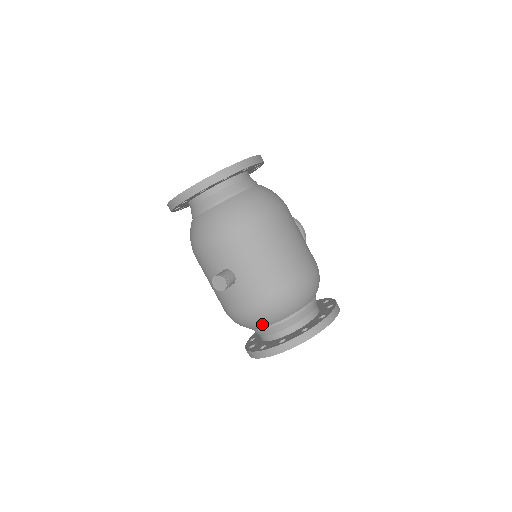
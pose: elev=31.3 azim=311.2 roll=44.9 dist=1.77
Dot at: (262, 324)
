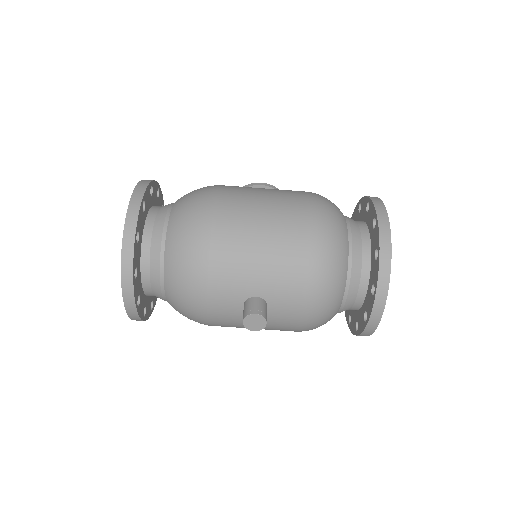
Dot at: (337, 301)
